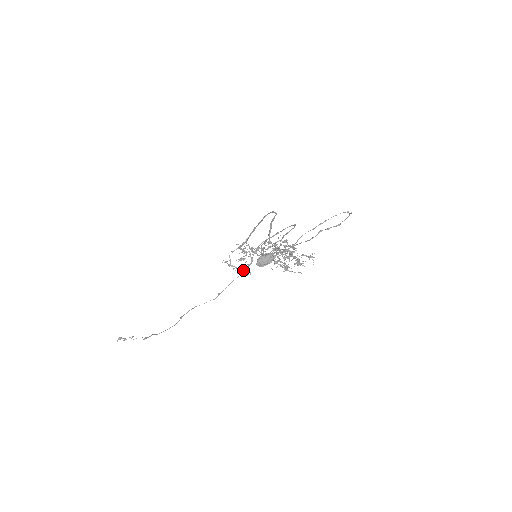
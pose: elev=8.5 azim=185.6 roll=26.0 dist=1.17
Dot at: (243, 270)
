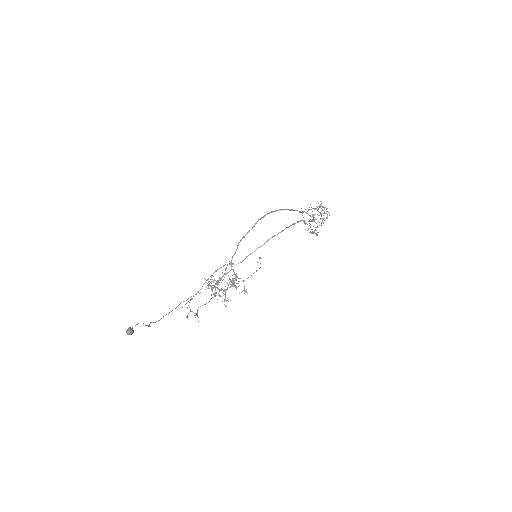
Dot at: (222, 280)
